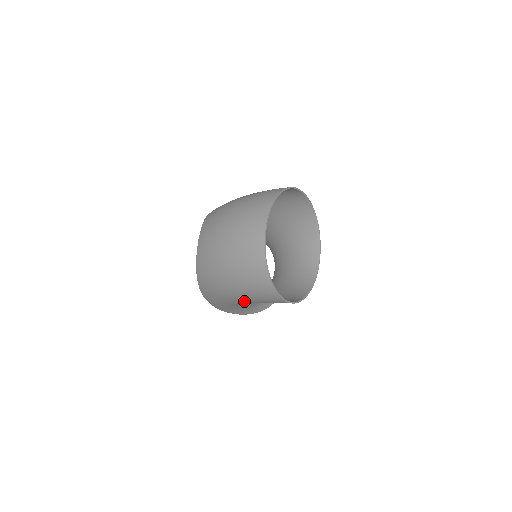
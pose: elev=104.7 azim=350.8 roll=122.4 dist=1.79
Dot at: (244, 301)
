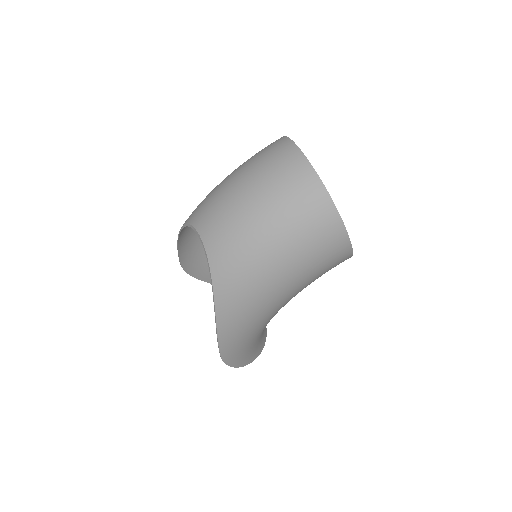
Dot at: (290, 290)
